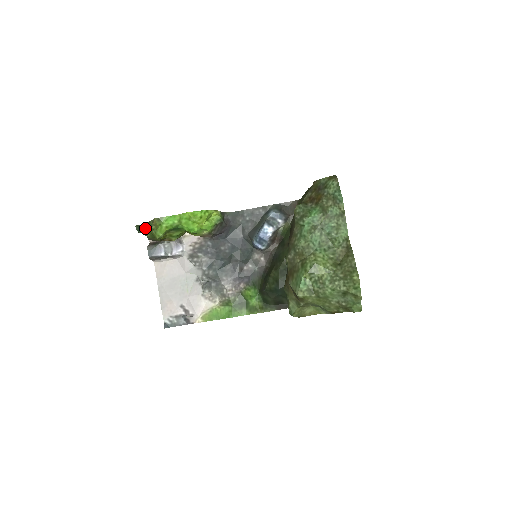
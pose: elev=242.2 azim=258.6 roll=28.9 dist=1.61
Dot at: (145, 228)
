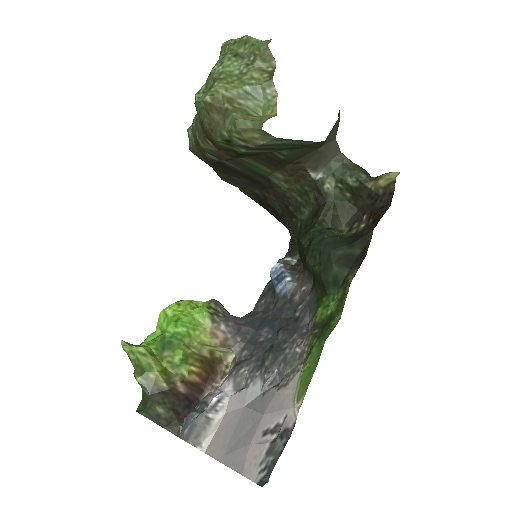
Dot at: (144, 396)
